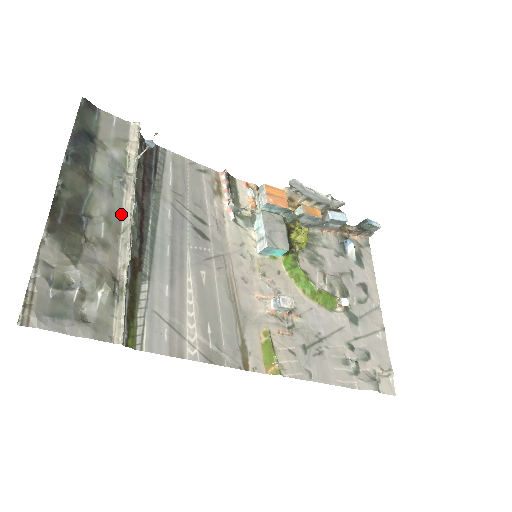
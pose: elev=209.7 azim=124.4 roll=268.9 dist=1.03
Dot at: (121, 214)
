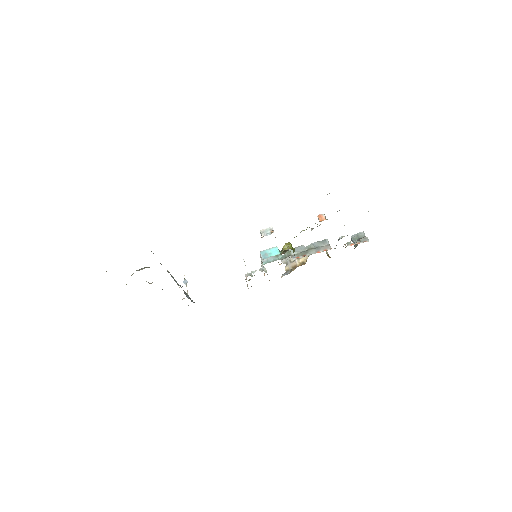
Dot at: occluded
